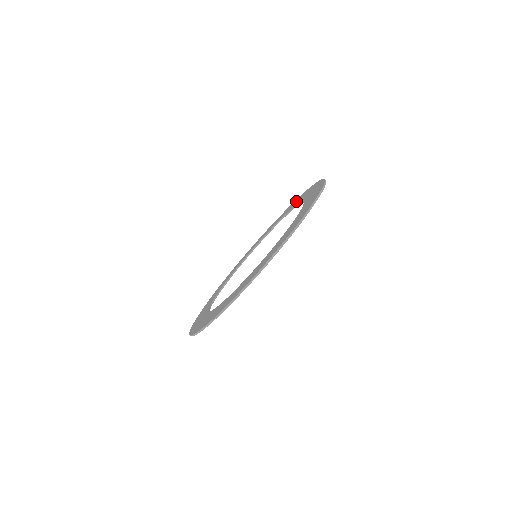
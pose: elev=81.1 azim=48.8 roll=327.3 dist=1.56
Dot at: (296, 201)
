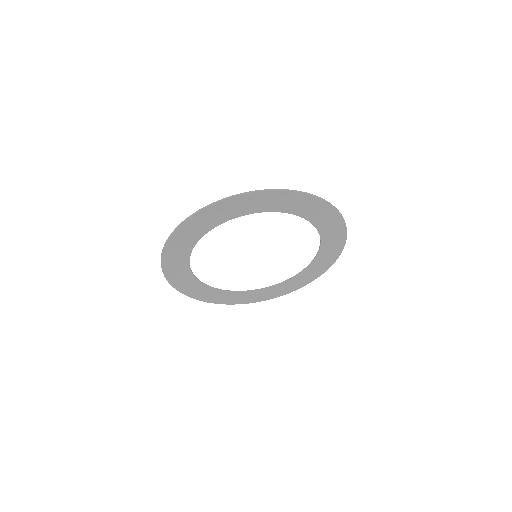
Dot at: (259, 295)
